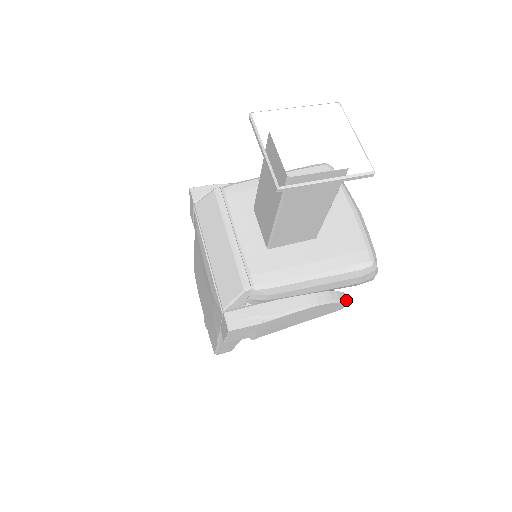
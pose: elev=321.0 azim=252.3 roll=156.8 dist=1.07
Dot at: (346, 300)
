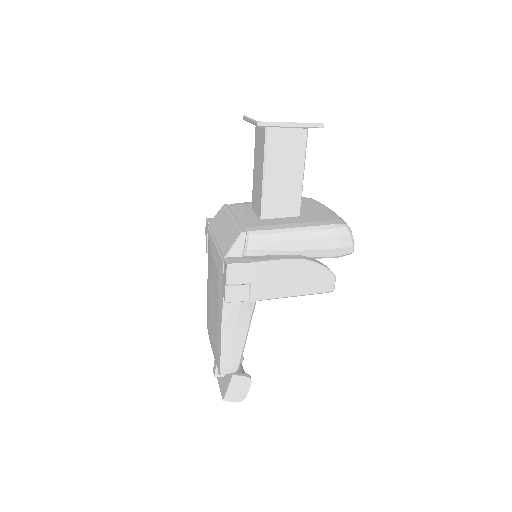
Dot at: (333, 273)
